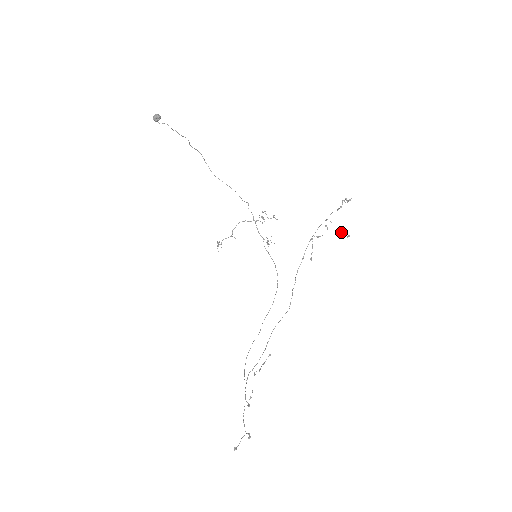
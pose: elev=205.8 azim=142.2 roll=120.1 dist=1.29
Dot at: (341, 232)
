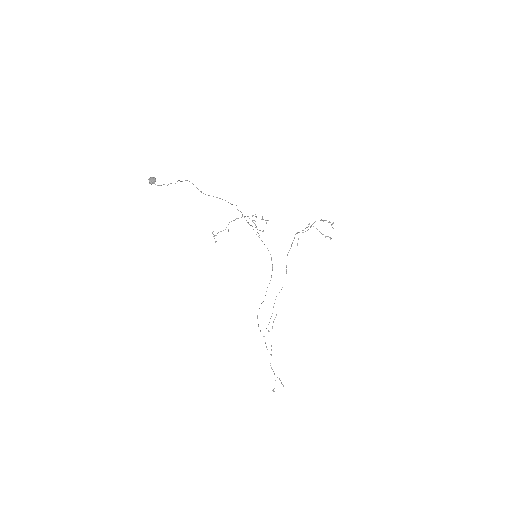
Dot at: occluded
